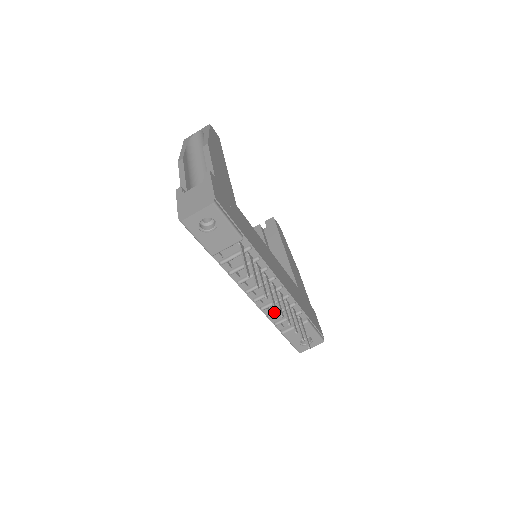
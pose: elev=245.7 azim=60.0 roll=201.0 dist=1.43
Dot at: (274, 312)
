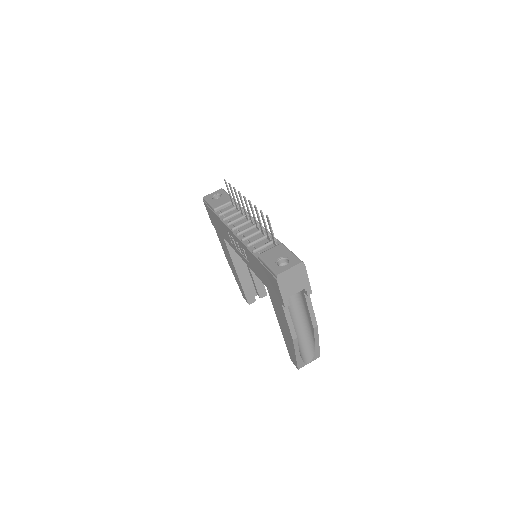
Dot at: (253, 242)
